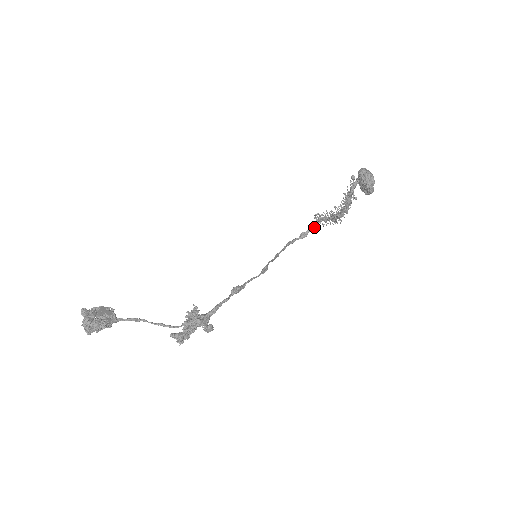
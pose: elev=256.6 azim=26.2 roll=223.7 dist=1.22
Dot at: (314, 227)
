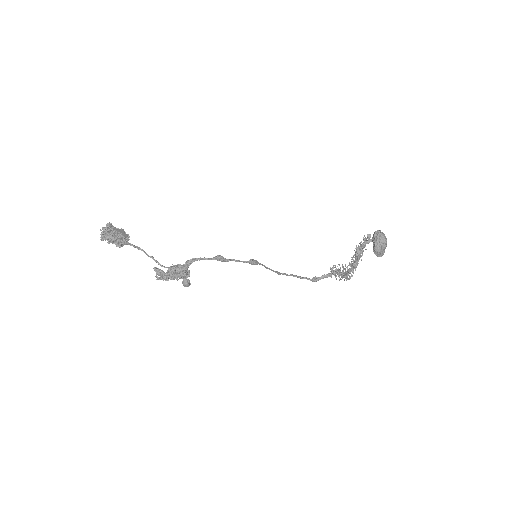
Dot at: occluded
